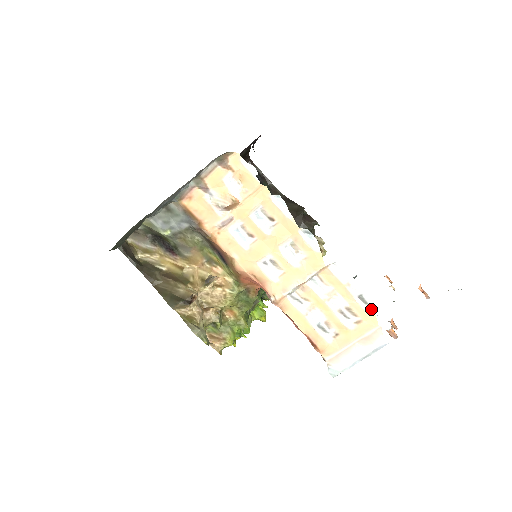
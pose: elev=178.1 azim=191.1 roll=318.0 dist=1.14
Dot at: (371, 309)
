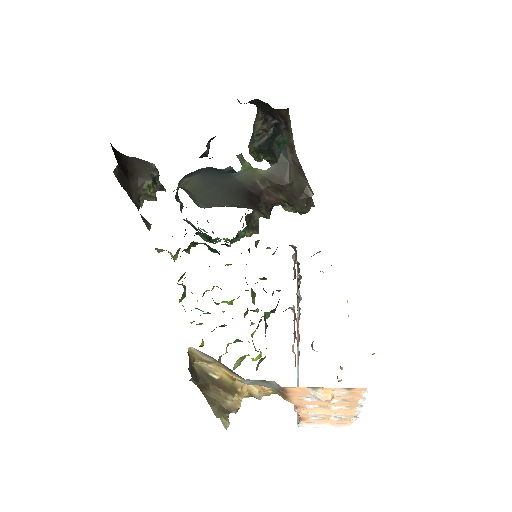
Dot at: (355, 419)
